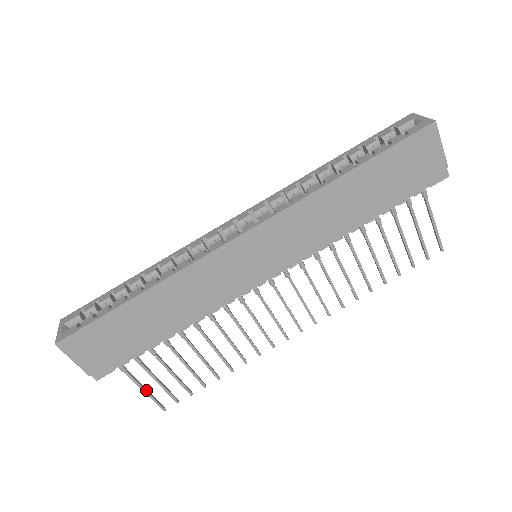
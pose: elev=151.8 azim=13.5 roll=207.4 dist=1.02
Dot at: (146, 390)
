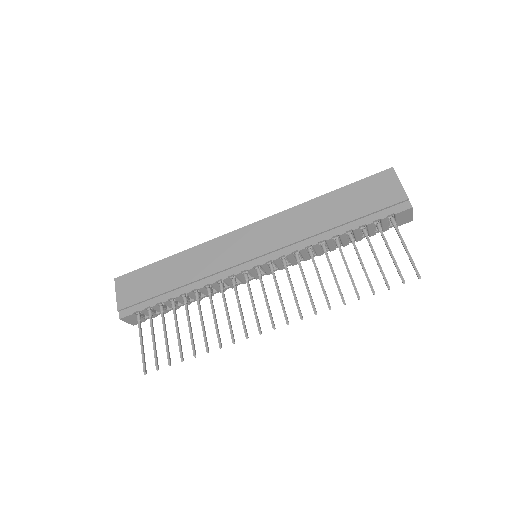
Dot at: (143, 345)
